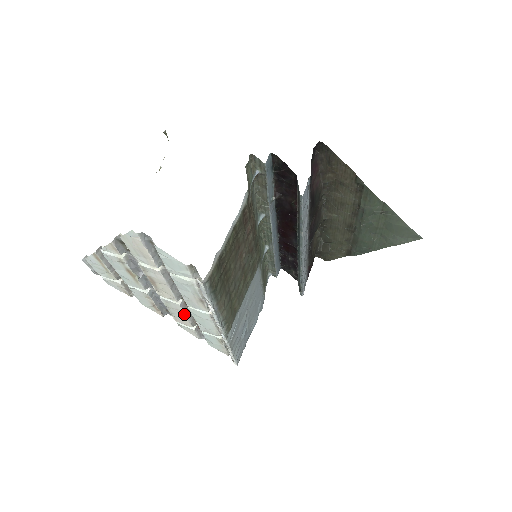
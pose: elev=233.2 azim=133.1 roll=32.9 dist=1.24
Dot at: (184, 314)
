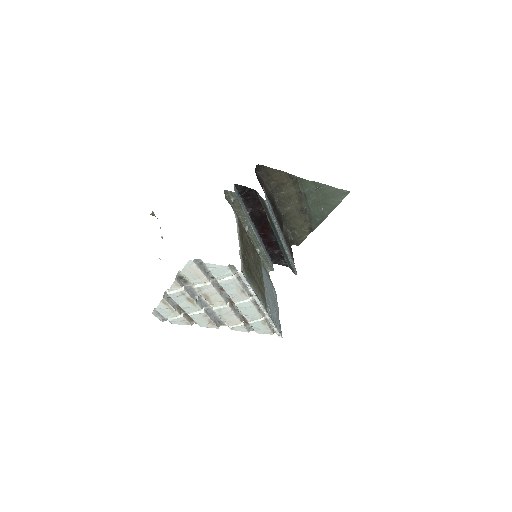
Dot at: (233, 313)
